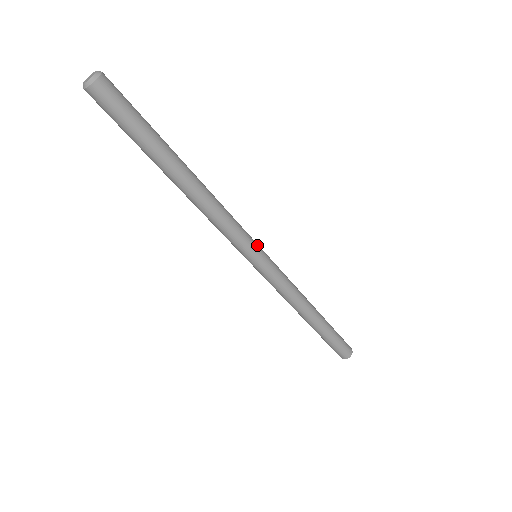
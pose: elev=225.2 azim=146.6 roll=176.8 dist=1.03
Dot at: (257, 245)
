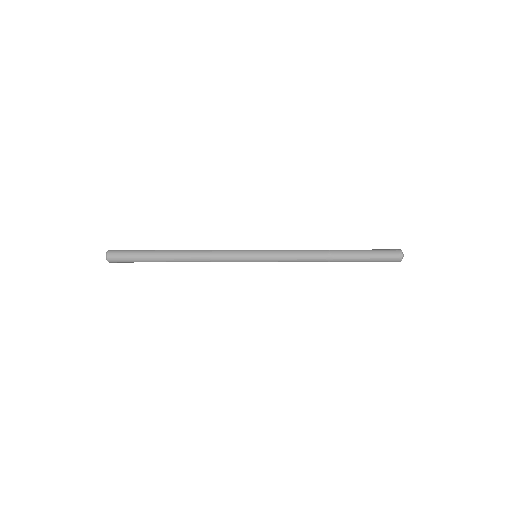
Dot at: (248, 251)
